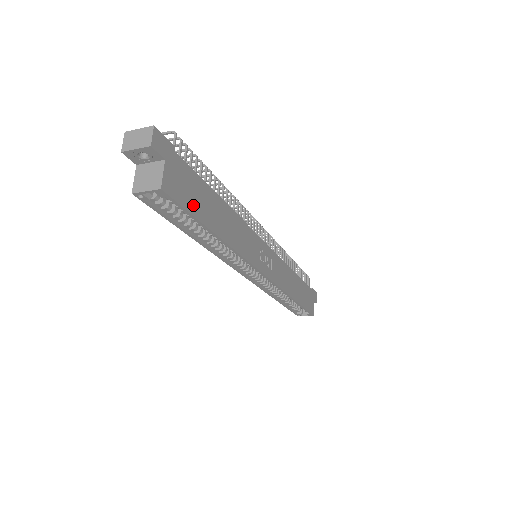
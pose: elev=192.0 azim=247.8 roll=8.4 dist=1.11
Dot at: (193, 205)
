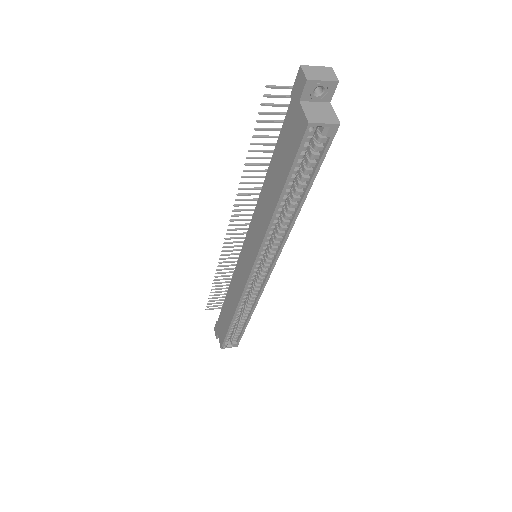
Dot at: (317, 160)
